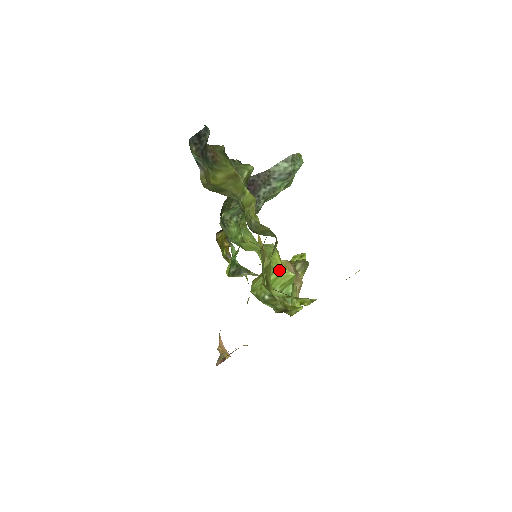
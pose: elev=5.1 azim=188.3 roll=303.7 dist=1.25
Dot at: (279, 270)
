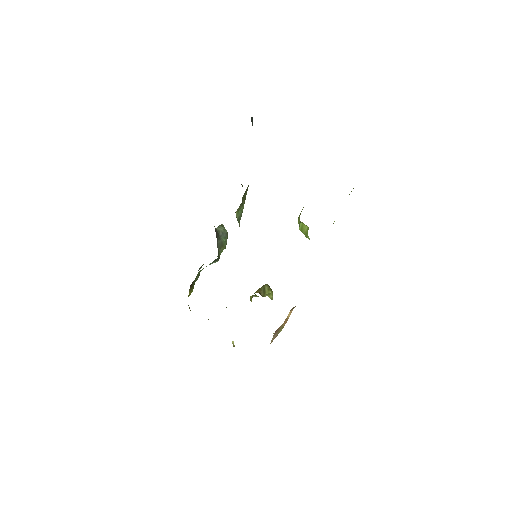
Dot at: (301, 222)
